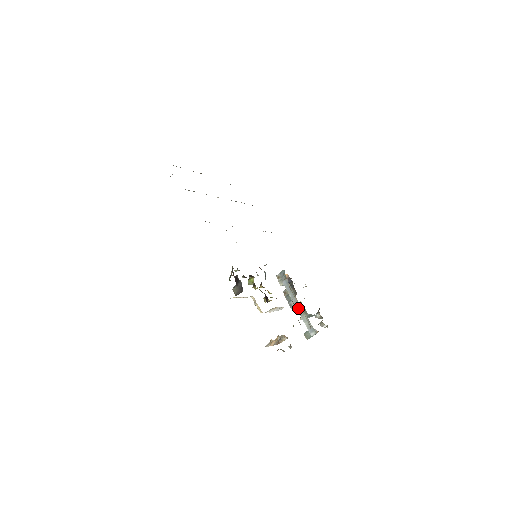
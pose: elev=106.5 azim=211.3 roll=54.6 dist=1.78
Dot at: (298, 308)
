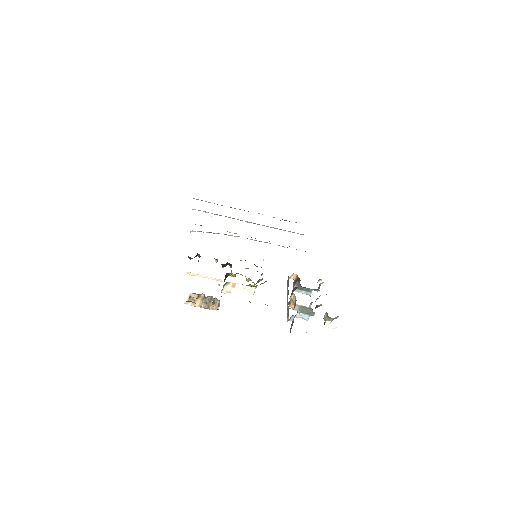
Dot at: (287, 300)
